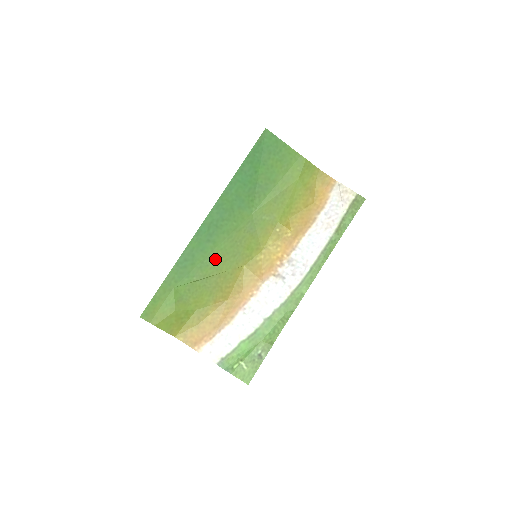
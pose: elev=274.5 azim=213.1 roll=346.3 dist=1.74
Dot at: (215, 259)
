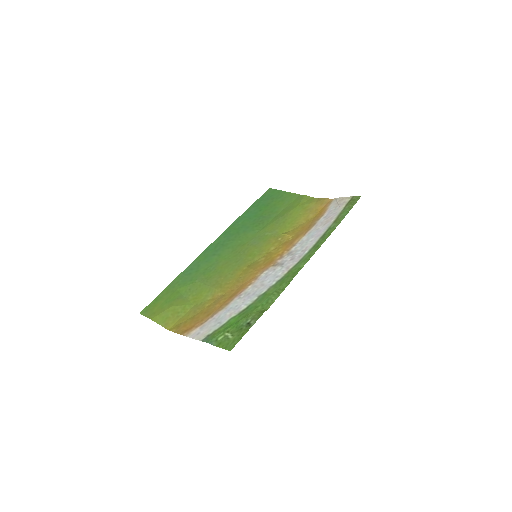
Dot at: (218, 266)
